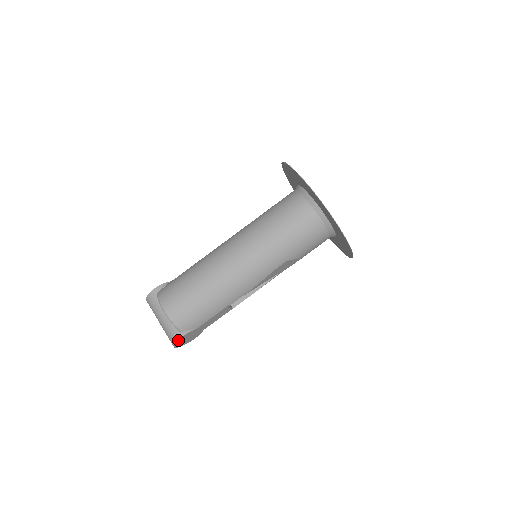
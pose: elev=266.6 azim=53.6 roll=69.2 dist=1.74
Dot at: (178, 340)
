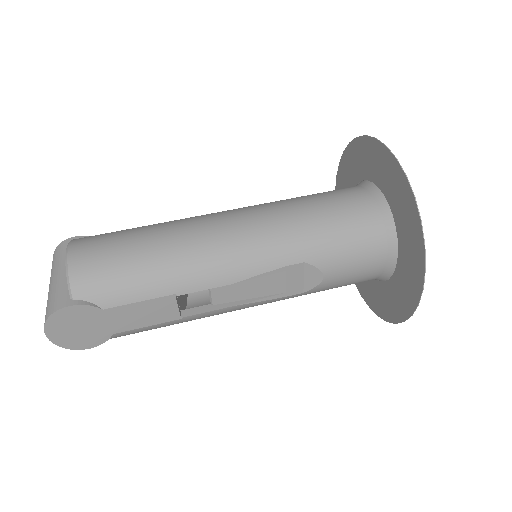
Dot at: (58, 311)
